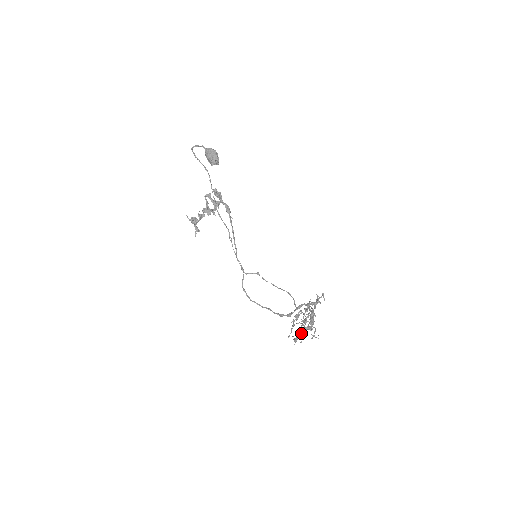
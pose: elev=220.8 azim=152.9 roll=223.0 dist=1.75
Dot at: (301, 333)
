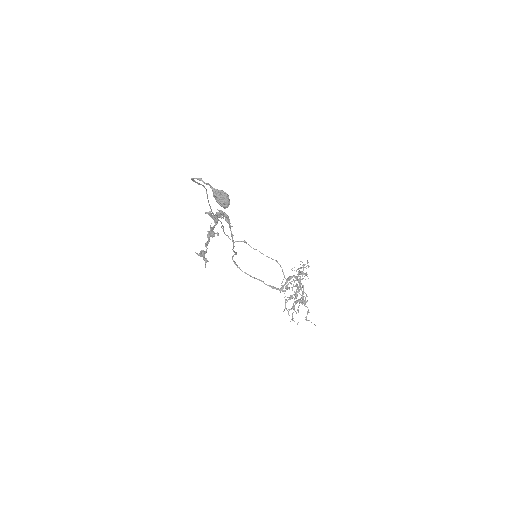
Dot at: occluded
